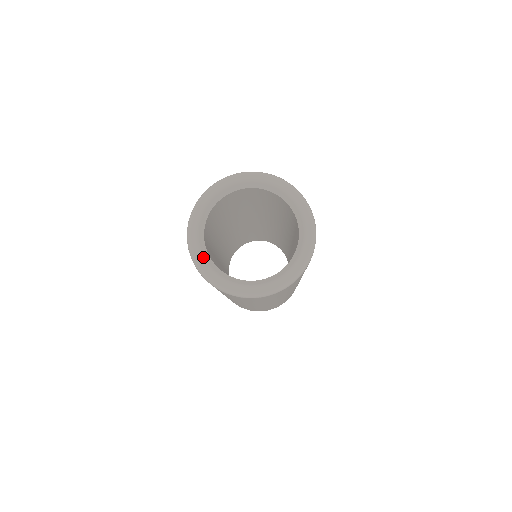
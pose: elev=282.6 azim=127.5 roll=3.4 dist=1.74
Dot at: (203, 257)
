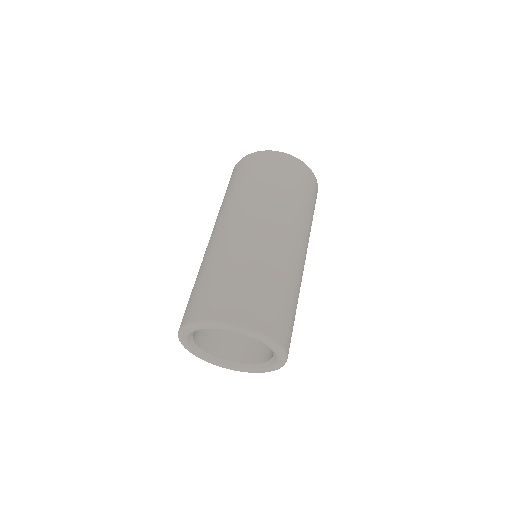
Dot at: (196, 353)
